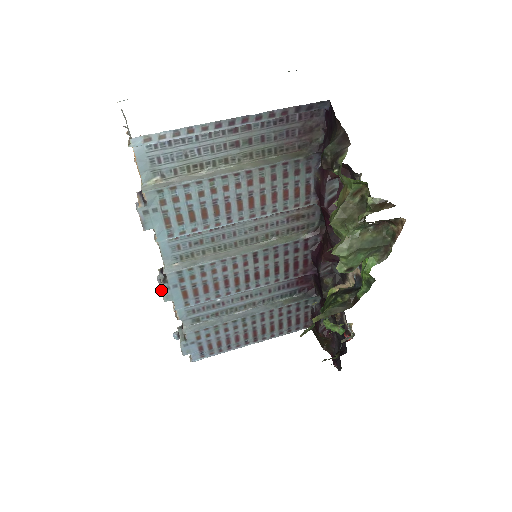
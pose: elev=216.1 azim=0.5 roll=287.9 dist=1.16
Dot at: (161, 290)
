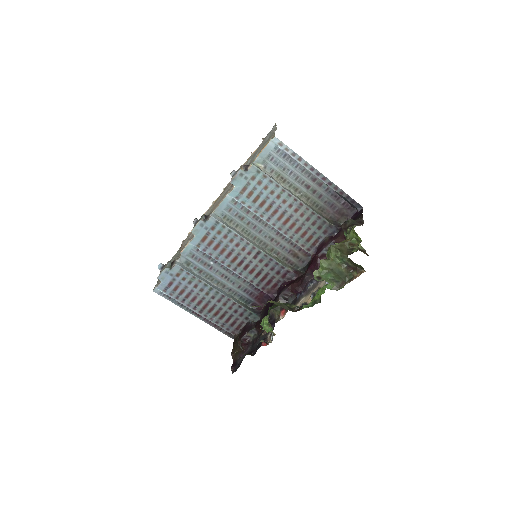
Dot at: (198, 223)
